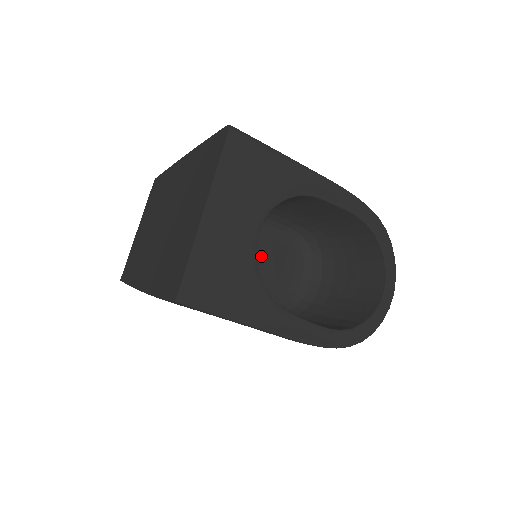
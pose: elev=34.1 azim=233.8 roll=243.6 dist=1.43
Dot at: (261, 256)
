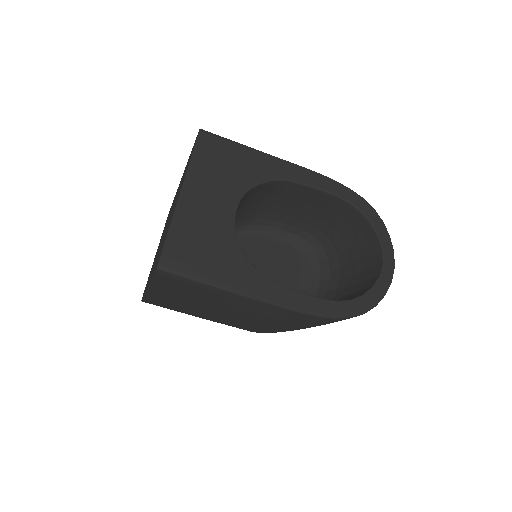
Dot at: (265, 260)
